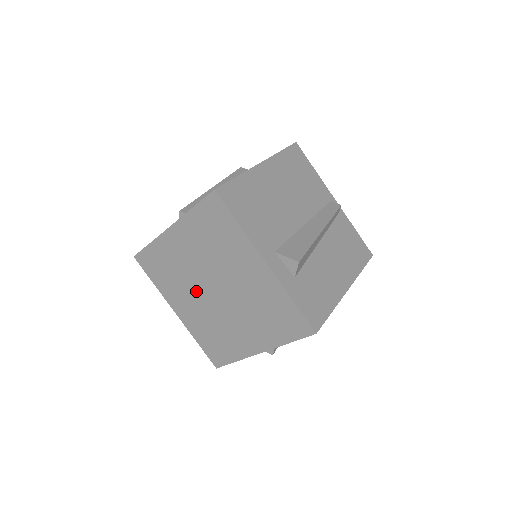
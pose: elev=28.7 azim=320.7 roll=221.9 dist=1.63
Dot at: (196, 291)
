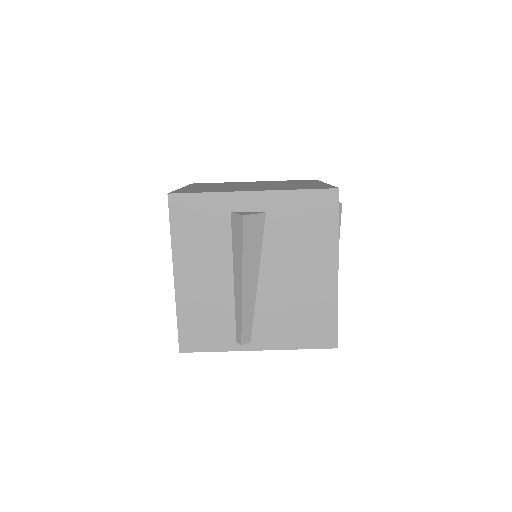
Dot at: occluded
